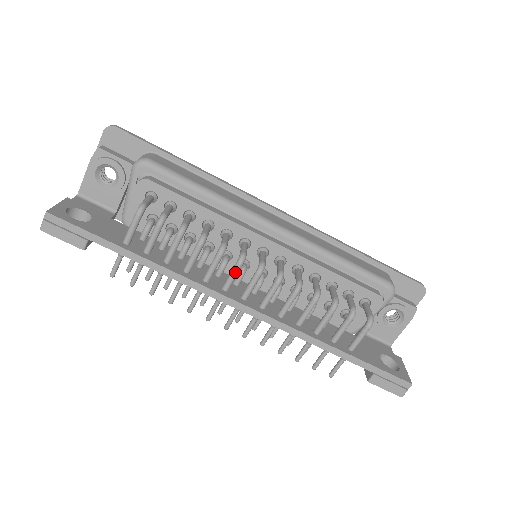
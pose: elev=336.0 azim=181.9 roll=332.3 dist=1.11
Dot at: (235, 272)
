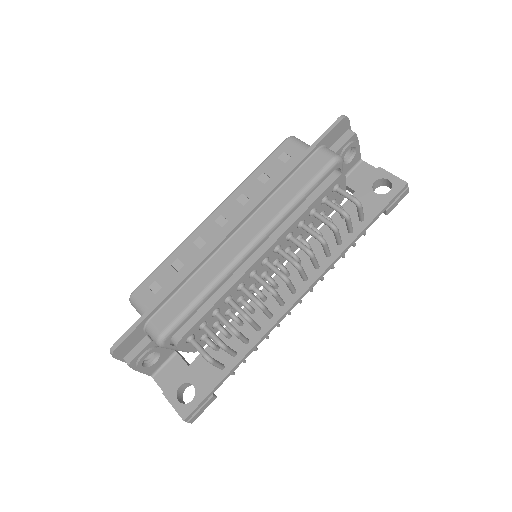
Dot at: (279, 299)
